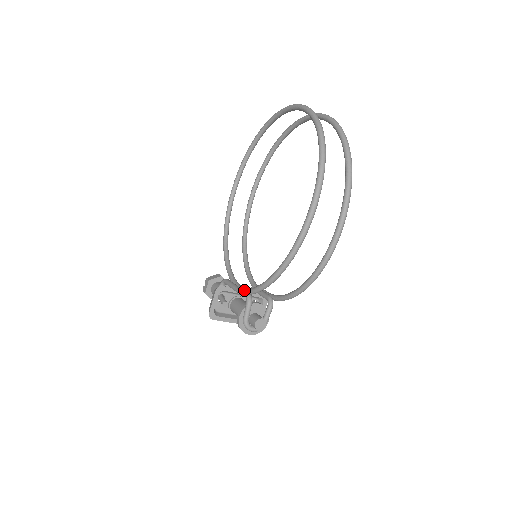
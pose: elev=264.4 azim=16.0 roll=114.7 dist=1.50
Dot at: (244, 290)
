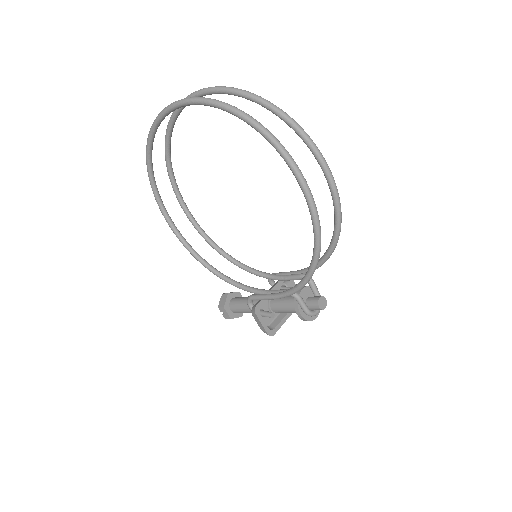
Dot at: (287, 293)
